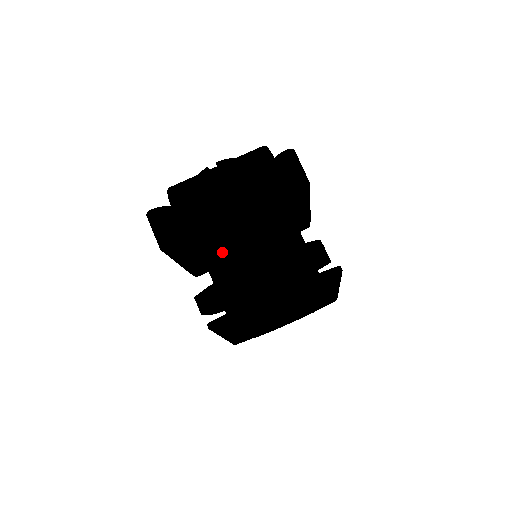
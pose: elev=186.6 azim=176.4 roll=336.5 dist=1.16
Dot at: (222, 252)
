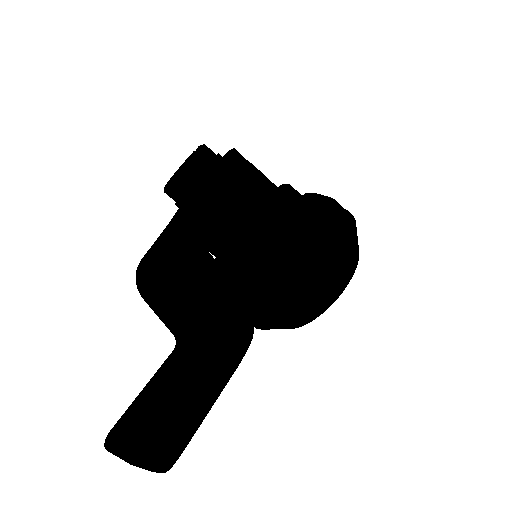
Dot at: occluded
